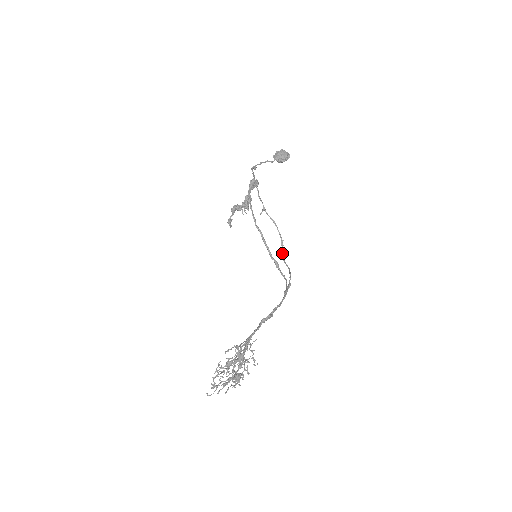
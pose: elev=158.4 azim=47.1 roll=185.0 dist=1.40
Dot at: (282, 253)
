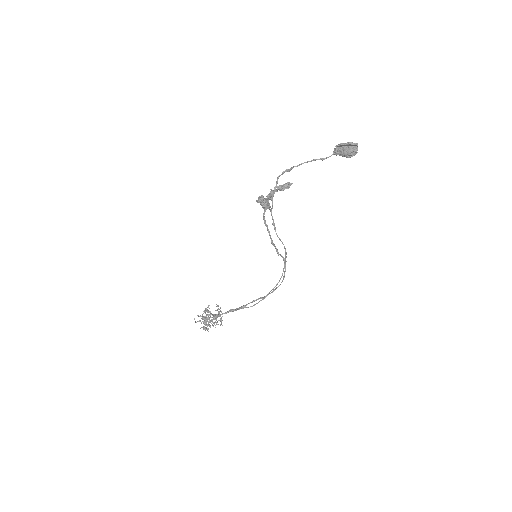
Dot at: (285, 261)
